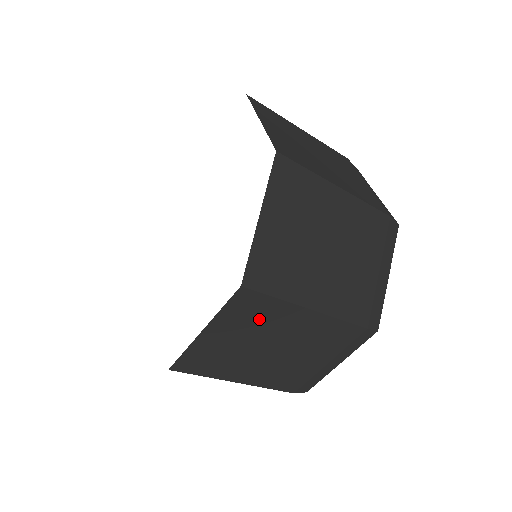
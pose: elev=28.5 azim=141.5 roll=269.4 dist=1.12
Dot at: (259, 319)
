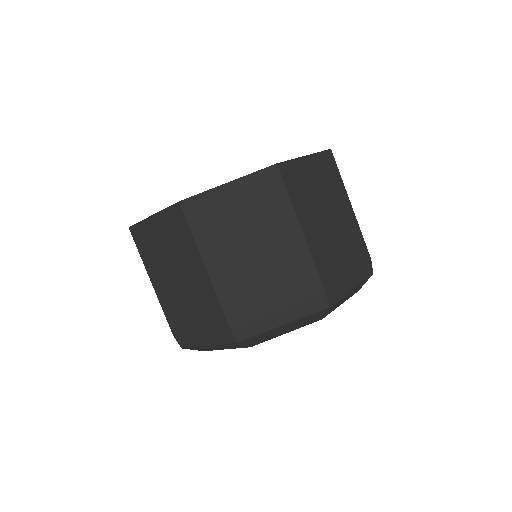
Dot at: (266, 205)
